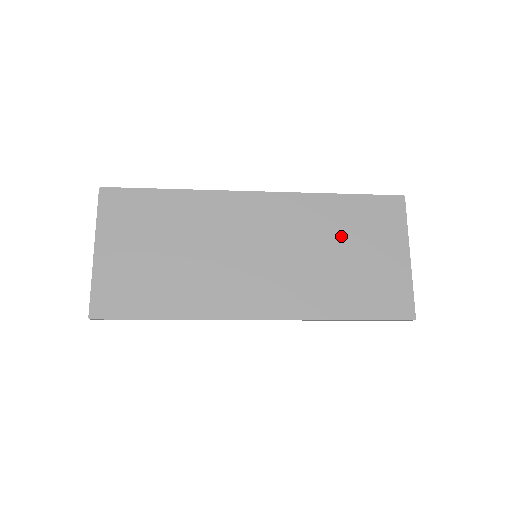
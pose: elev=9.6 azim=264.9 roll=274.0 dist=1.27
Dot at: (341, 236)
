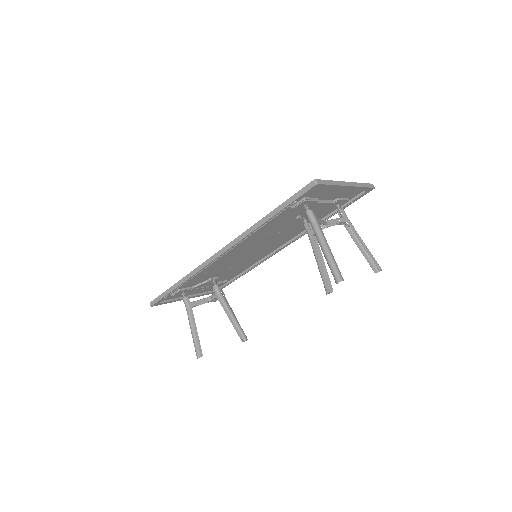
Dot at: occluded
